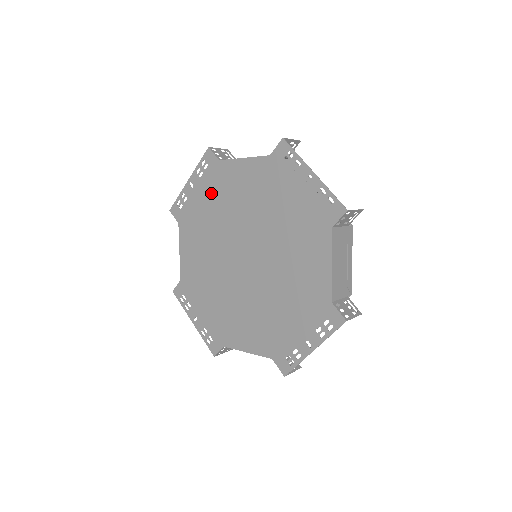
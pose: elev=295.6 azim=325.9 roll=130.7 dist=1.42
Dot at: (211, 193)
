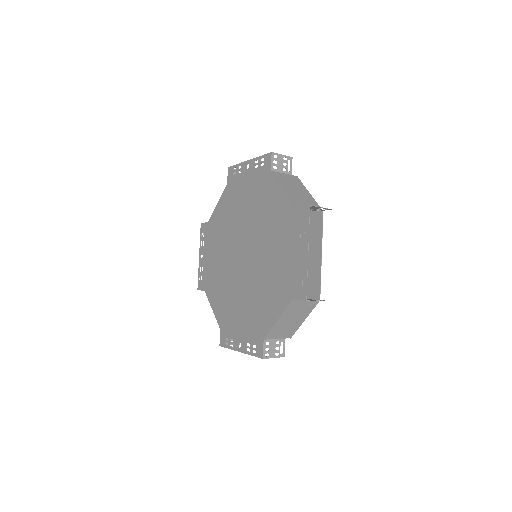
Dot at: (254, 188)
